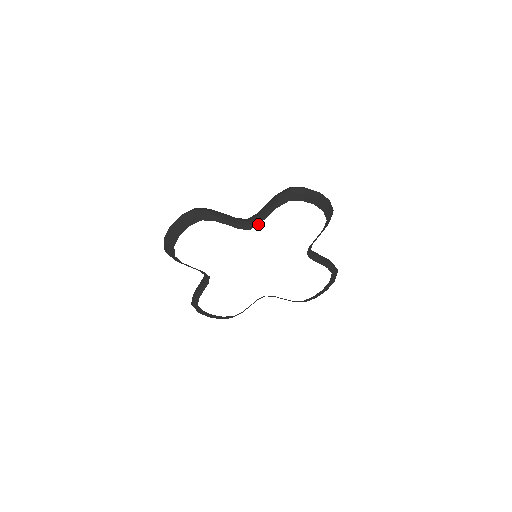
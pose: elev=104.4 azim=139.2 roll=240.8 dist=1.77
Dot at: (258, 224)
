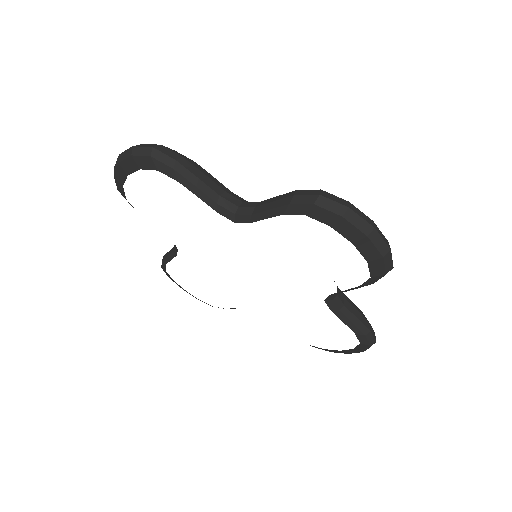
Dot at: (249, 221)
